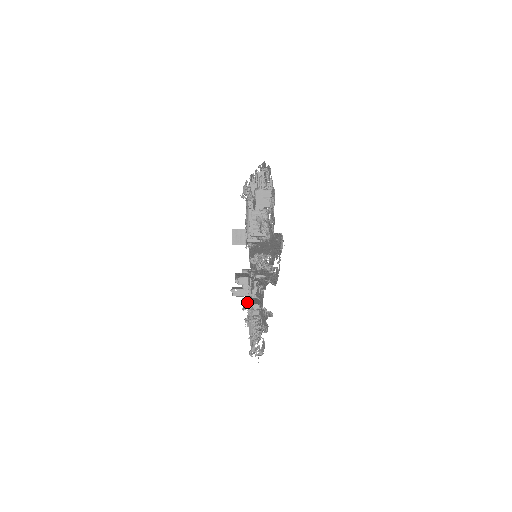
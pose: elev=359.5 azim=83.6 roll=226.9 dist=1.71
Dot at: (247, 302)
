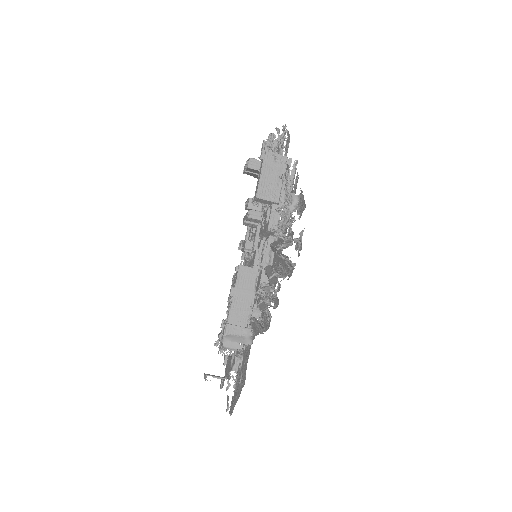
Dot at: occluded
